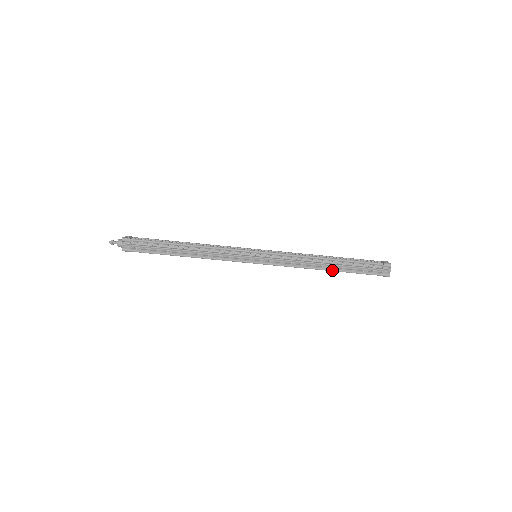
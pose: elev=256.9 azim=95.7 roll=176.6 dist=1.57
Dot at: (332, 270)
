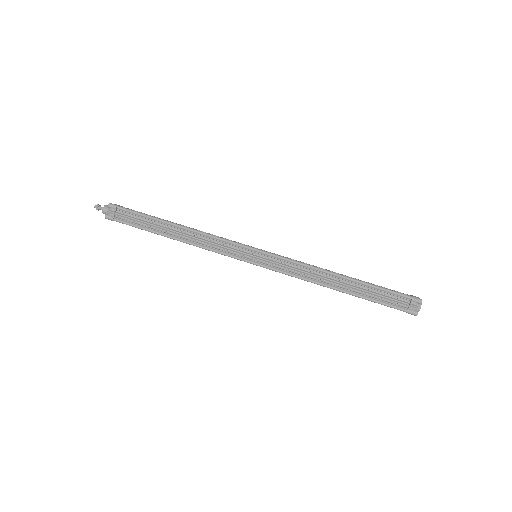
Dot at: (345, 291)
